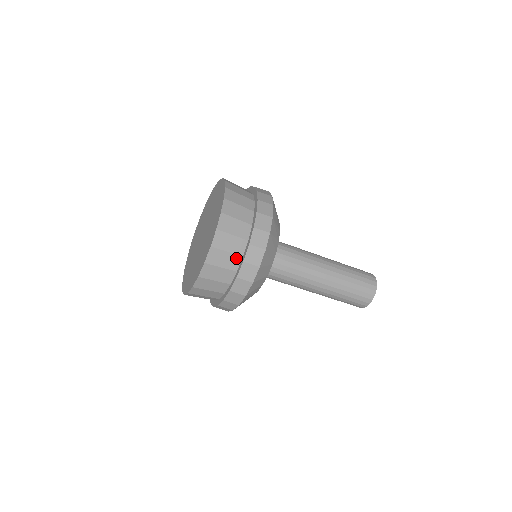
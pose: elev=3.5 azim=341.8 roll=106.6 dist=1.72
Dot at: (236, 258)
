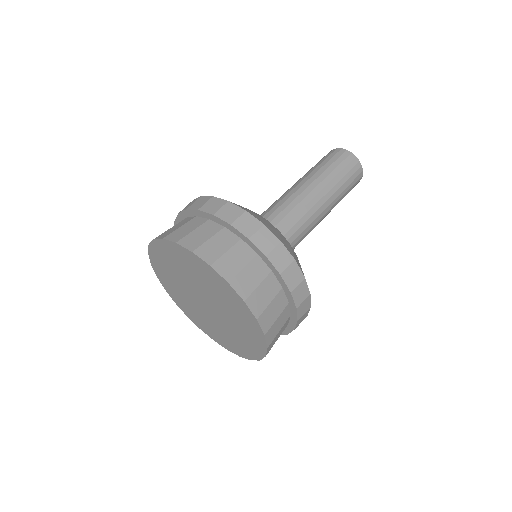
Dot at: (279, 296)
